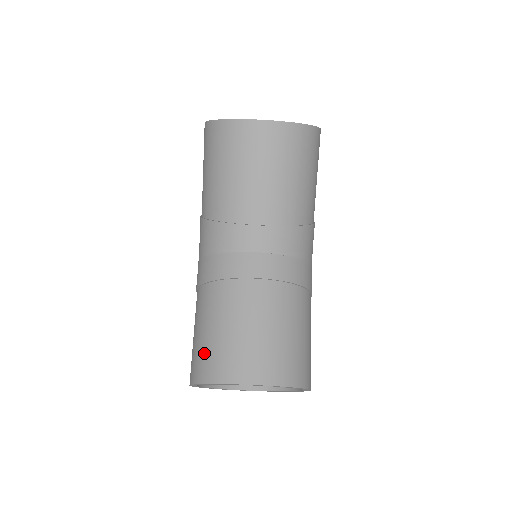
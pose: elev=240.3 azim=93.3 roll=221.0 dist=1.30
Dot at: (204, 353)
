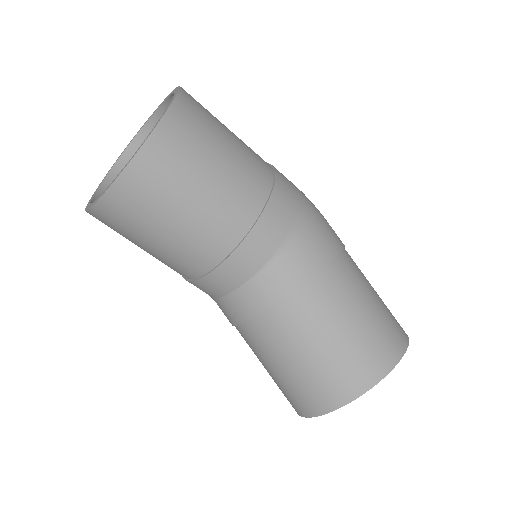
Dot at: occluded
